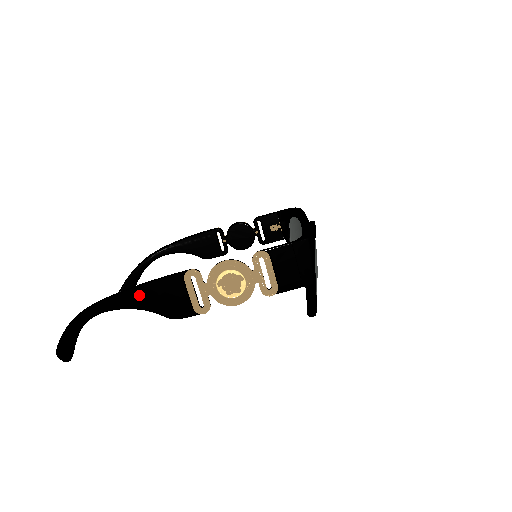
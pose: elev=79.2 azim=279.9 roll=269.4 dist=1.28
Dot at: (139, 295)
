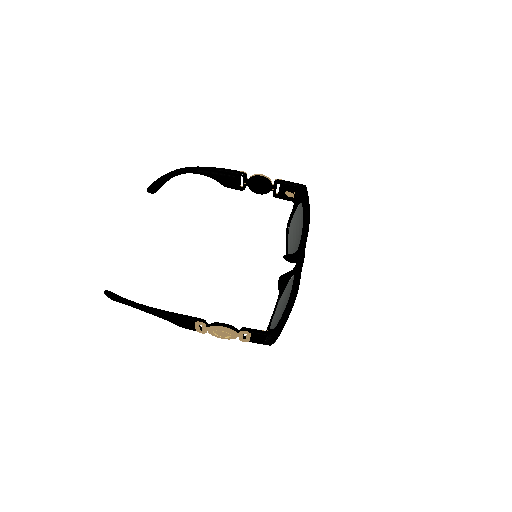
Dot at: (164, 317)
